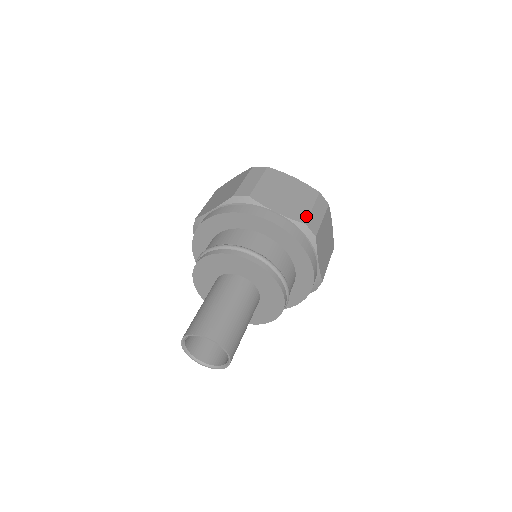
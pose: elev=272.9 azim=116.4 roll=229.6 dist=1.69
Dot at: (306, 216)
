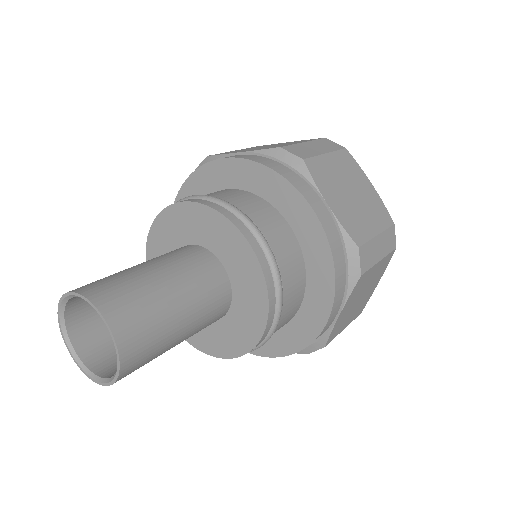
Dot at: (364, 238)
